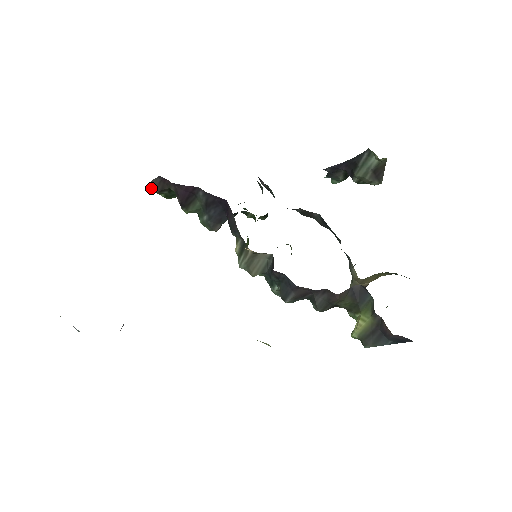
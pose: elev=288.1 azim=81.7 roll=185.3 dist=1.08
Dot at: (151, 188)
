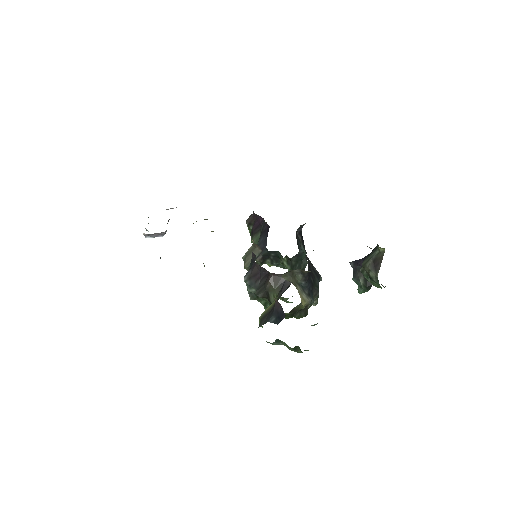
Dot at: (246, 220)
